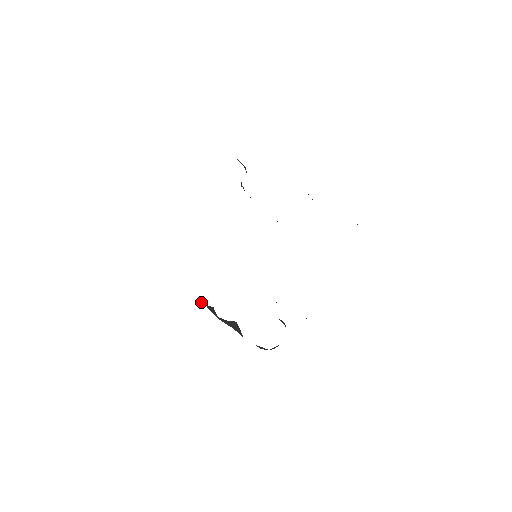
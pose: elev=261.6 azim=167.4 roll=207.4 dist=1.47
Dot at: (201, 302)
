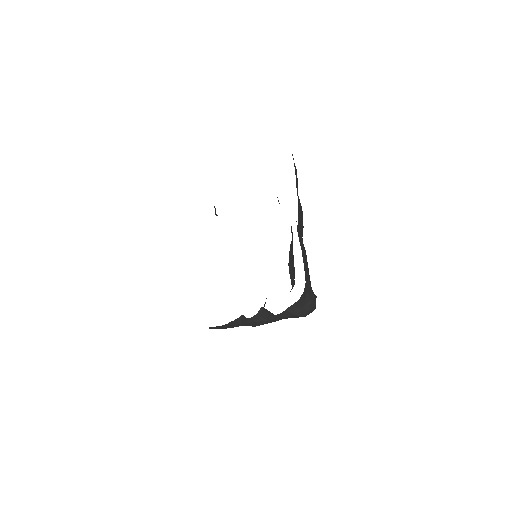
Dot at: (233, 322)
